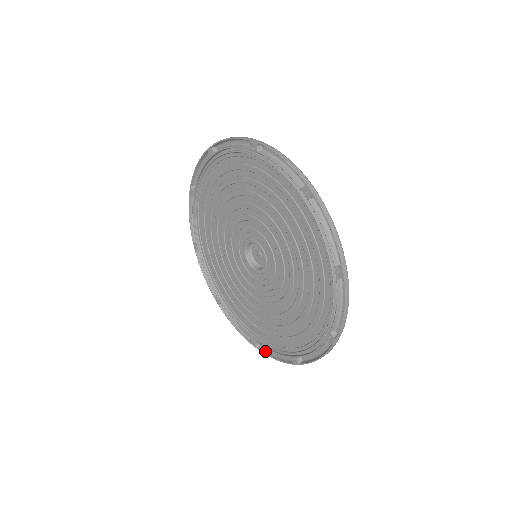
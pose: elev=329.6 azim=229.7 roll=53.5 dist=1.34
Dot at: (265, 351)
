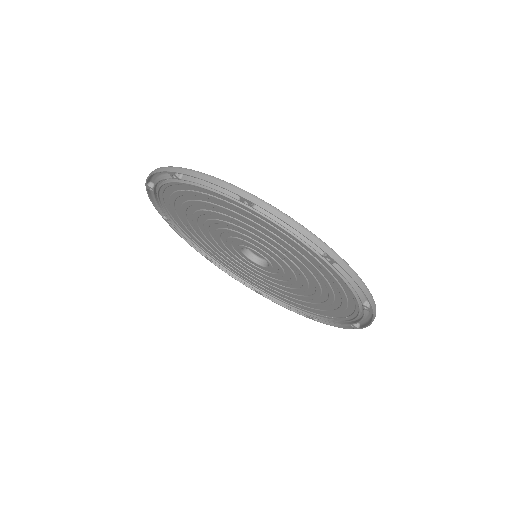
Dot at: occluded
